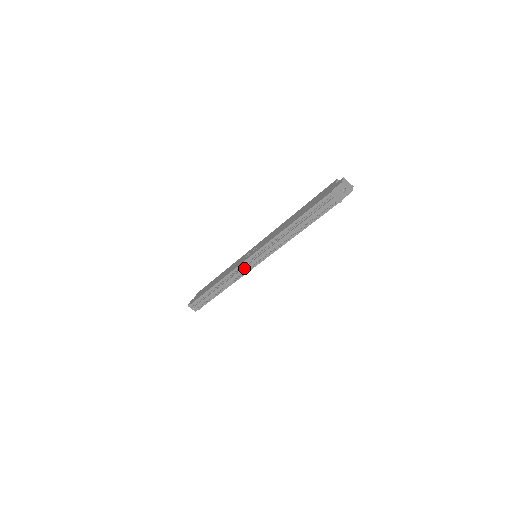
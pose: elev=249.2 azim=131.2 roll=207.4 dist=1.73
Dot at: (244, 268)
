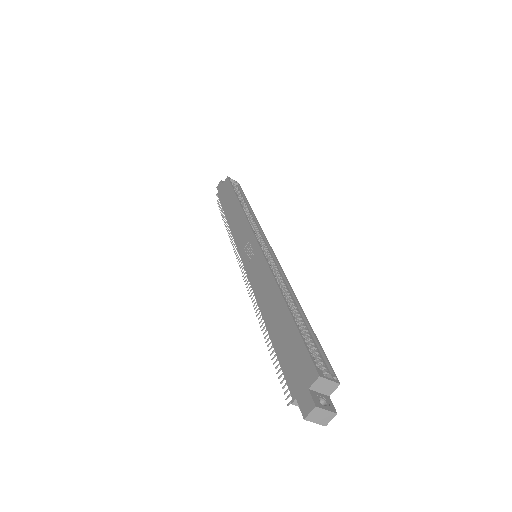
Dot at: occluded
